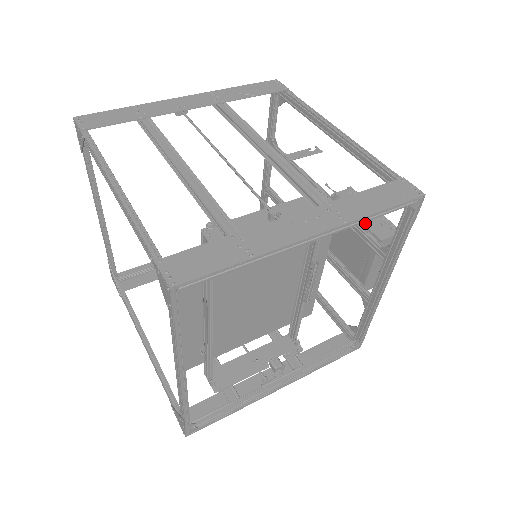
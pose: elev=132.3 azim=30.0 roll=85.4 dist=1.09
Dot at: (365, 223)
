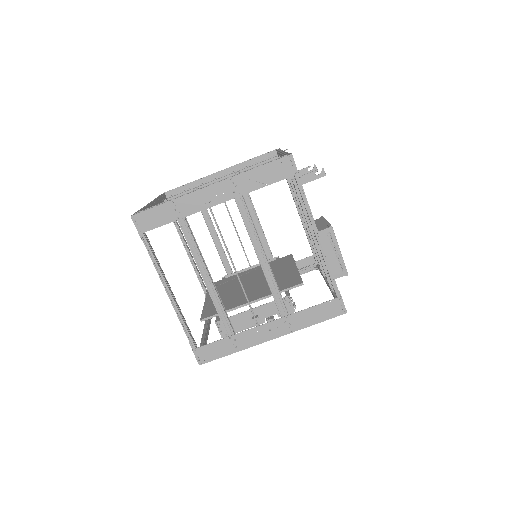
Dot at: occluded
